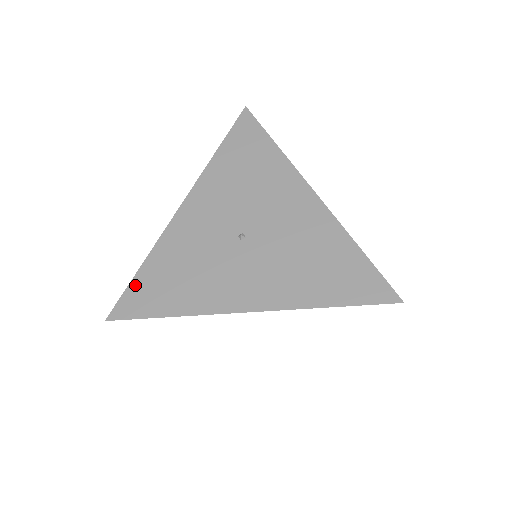
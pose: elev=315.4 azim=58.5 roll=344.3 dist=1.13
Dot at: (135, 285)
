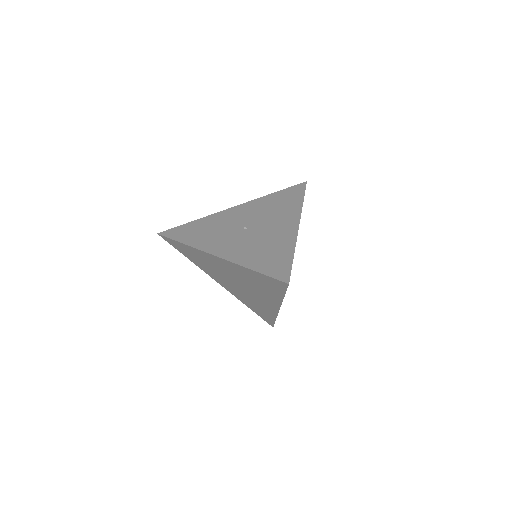
Dot at: (182, 226)
